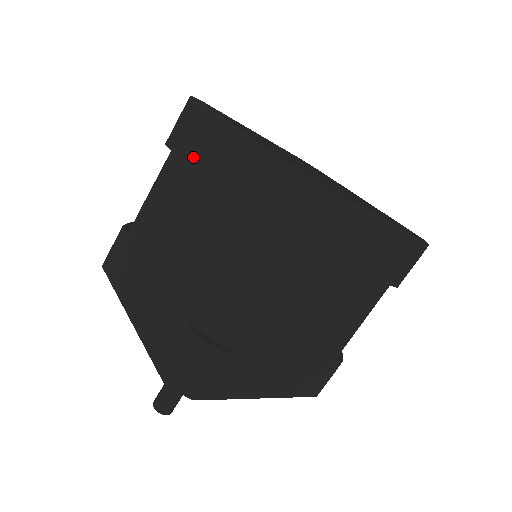
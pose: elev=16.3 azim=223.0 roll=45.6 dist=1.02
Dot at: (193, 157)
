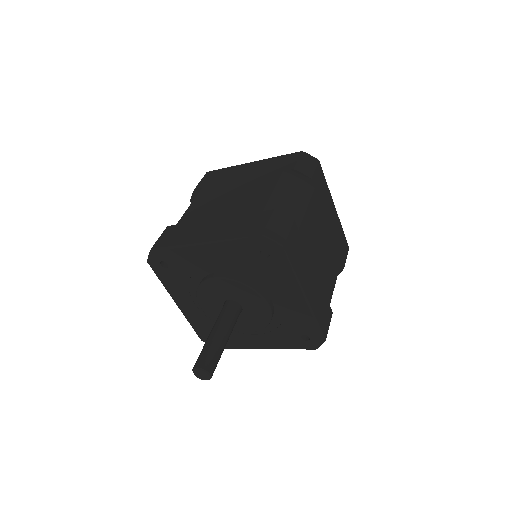
Dot at: (225, 180)
